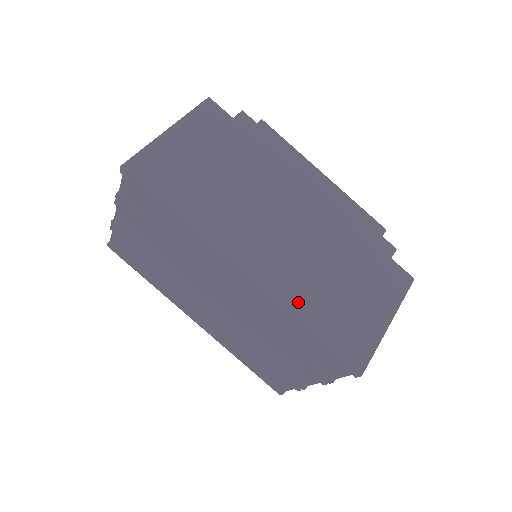
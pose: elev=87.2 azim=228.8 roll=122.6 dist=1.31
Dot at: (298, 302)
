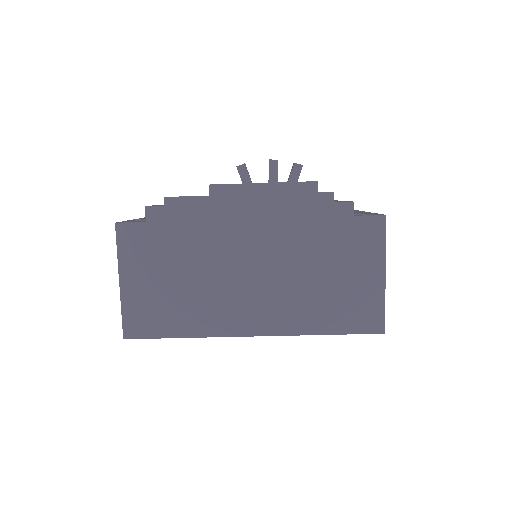
Dot at: (305, 322)
